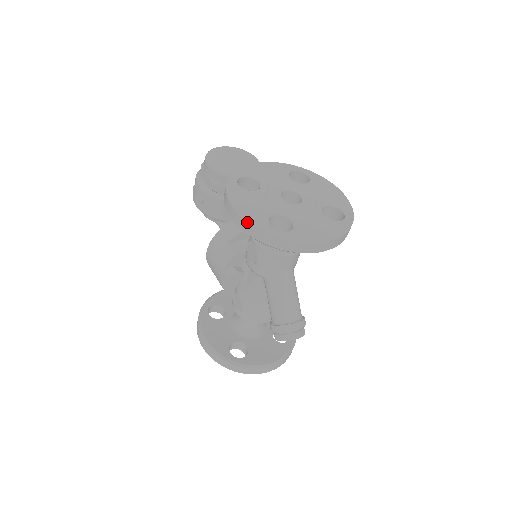
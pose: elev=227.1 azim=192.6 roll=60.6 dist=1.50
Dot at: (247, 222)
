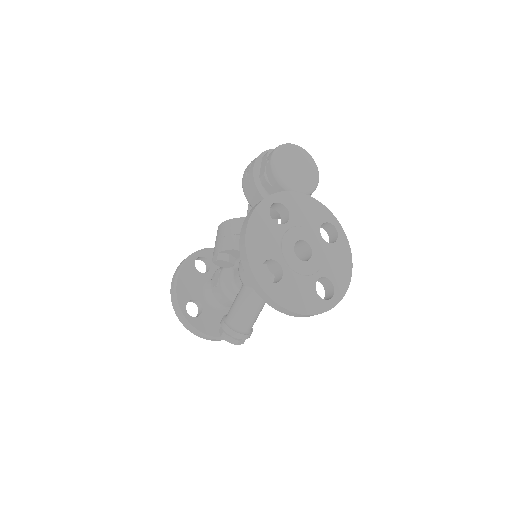
Dot at: (246, 252)
